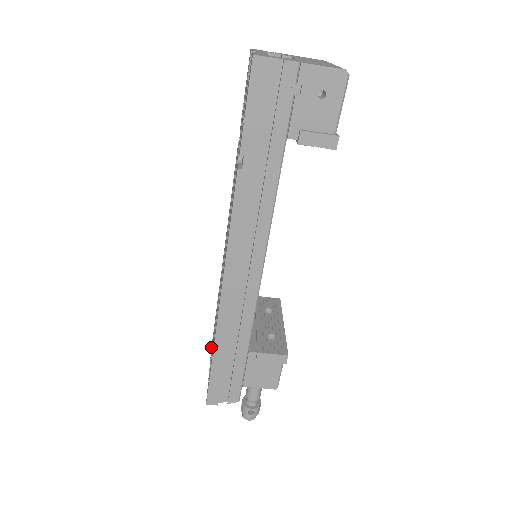
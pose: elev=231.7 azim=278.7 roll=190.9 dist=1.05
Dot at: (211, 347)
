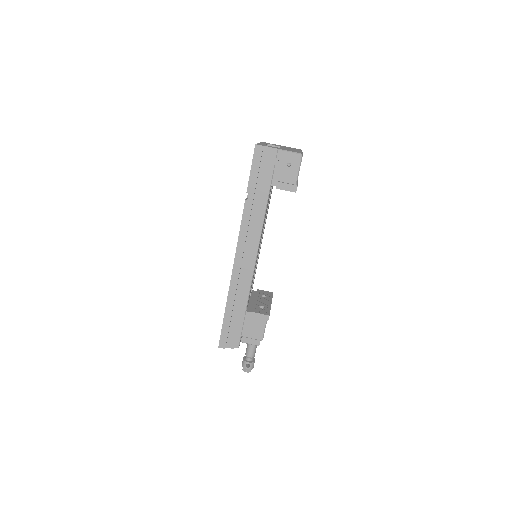
Dot at: occluded
